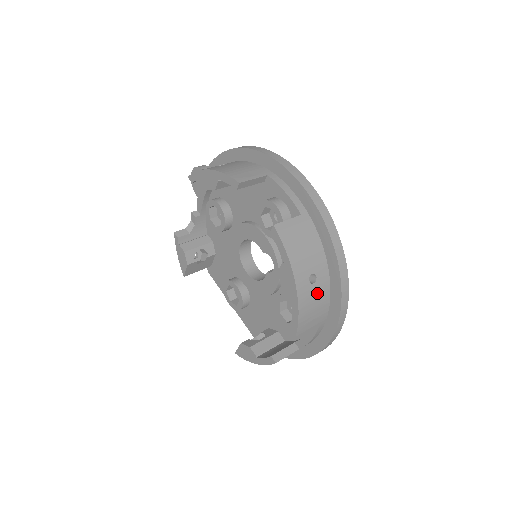
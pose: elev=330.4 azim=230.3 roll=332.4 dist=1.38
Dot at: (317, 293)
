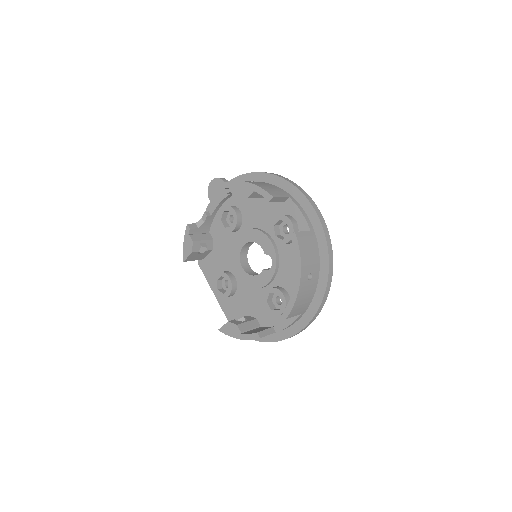
Dot at: (309, 288)
